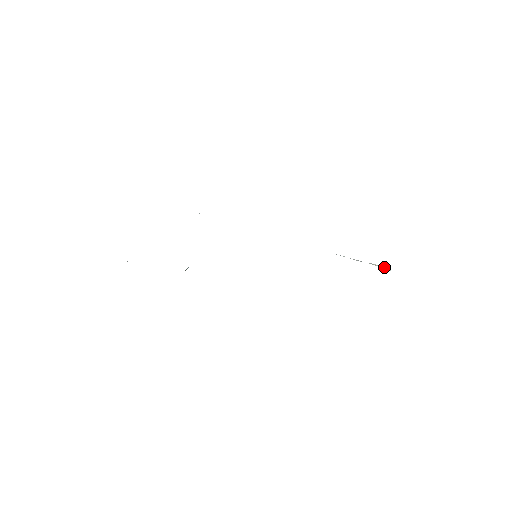
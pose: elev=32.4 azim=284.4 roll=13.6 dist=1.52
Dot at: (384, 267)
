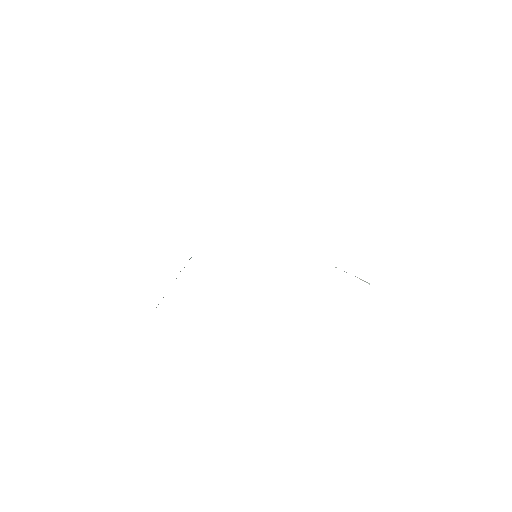
Dot at: (365, 281)
